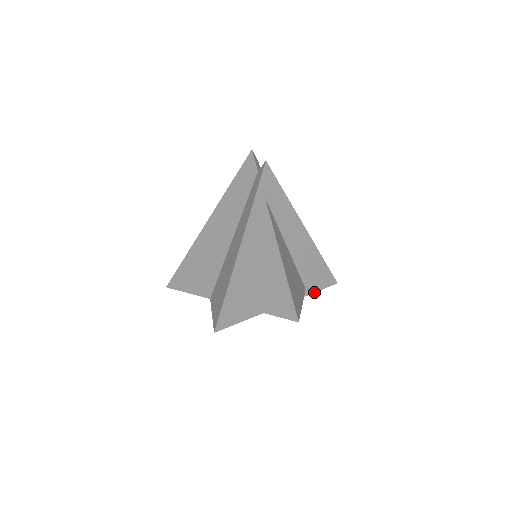
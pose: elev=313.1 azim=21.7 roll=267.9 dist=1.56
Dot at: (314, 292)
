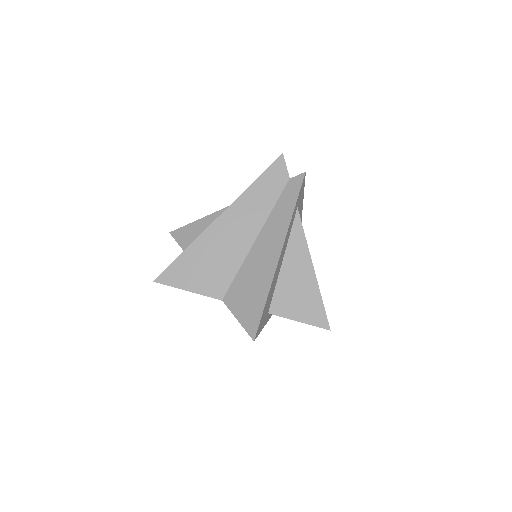
Dot at: occluded
